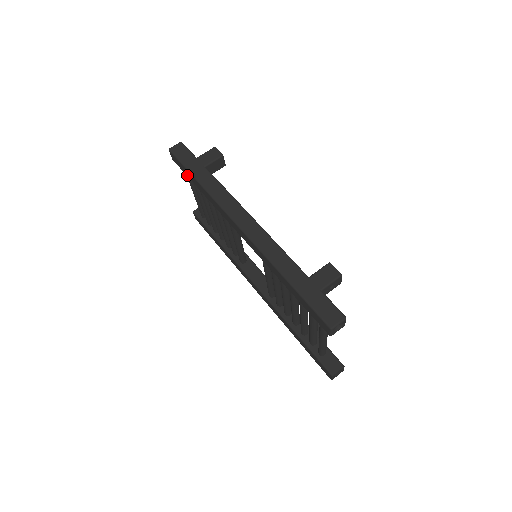
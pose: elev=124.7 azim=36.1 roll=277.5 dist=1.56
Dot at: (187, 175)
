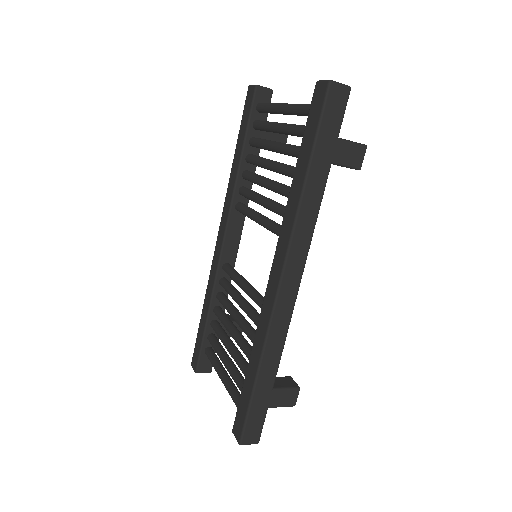
Dot at: (306, 135)
